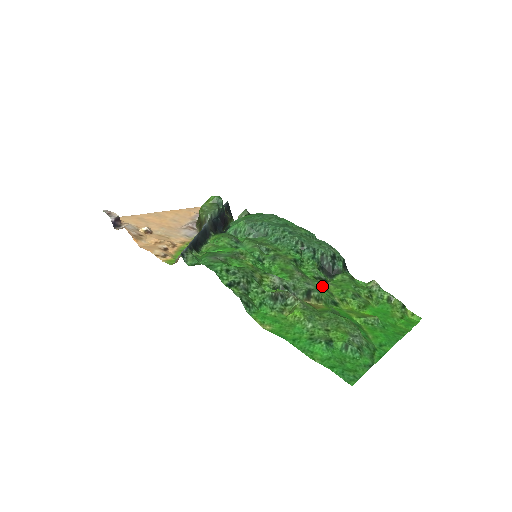
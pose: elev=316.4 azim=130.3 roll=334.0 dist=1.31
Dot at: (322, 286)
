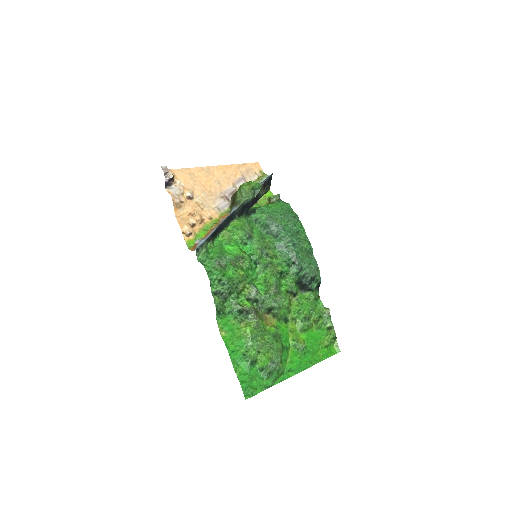
Dot at: (286, 303)
